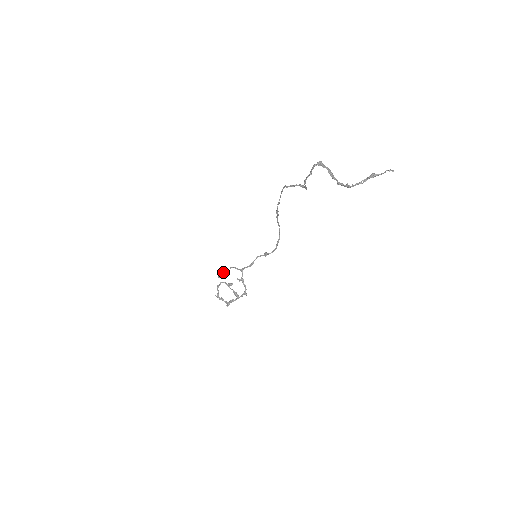
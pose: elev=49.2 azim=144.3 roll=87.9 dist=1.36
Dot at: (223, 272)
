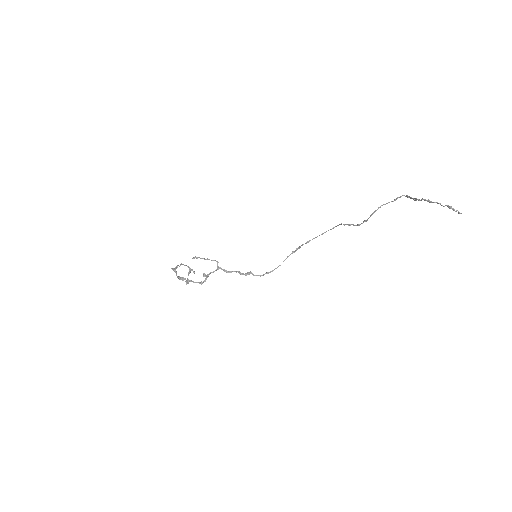
Dot at: (201, 258)
